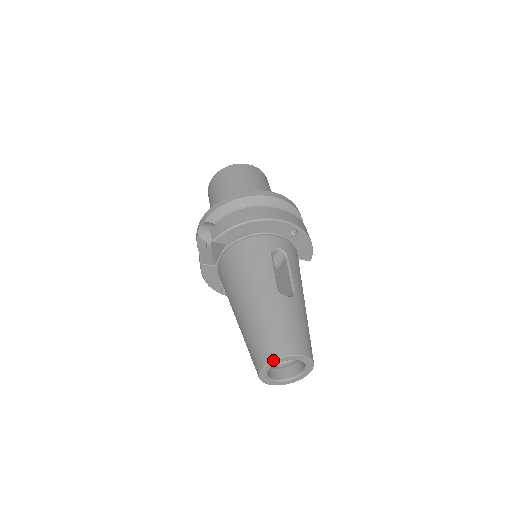
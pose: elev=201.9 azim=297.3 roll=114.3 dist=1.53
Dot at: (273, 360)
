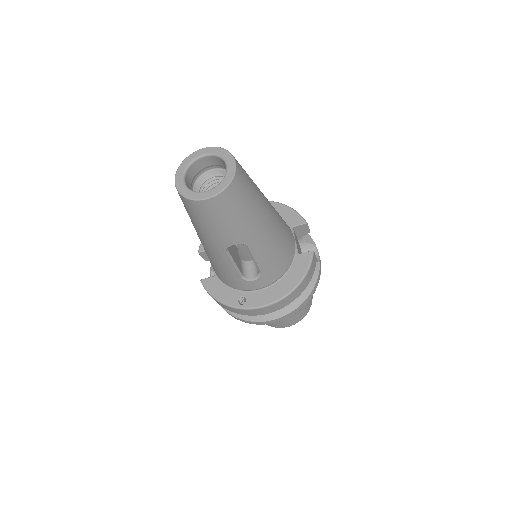
Dot at: (179, 167)
